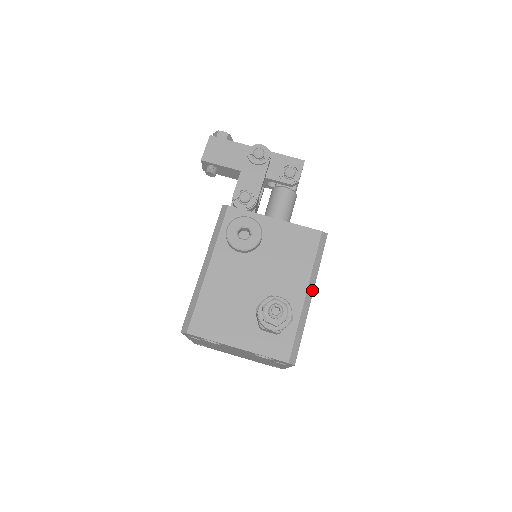
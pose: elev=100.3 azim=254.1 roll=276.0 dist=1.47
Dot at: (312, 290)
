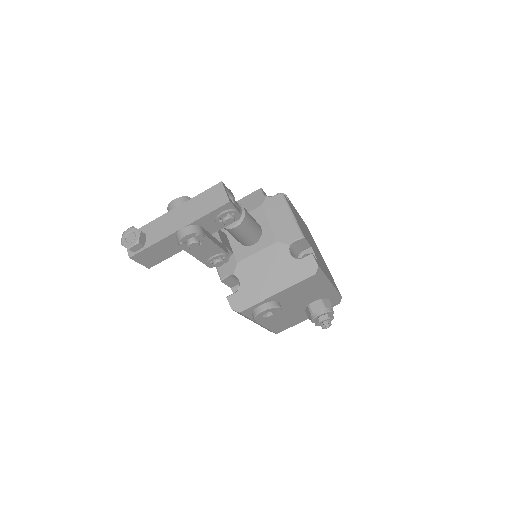
Dot at: (330, 283)
